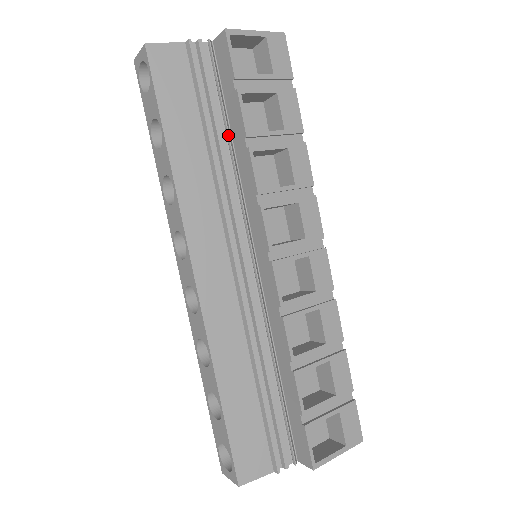
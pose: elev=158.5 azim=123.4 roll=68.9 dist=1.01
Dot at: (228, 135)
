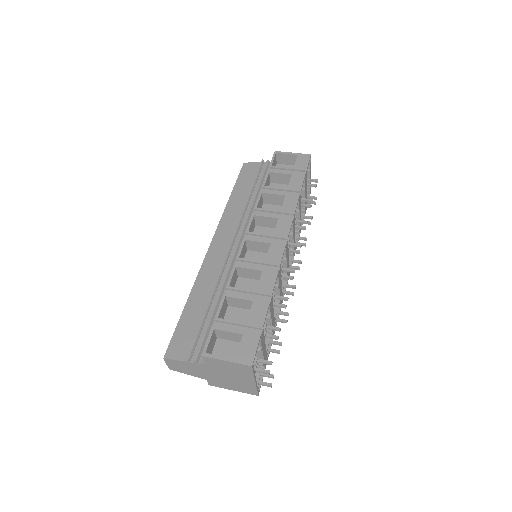
Dot at: occluded
